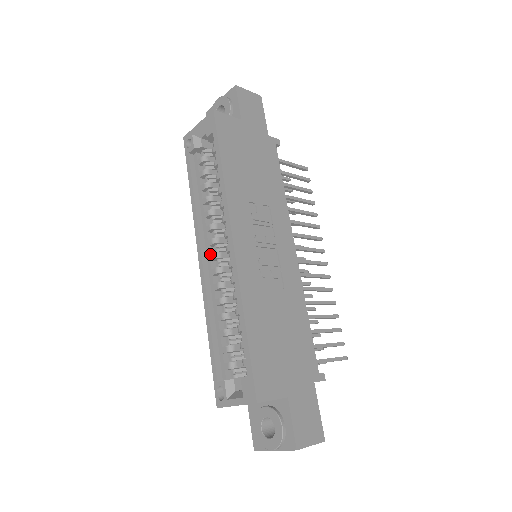
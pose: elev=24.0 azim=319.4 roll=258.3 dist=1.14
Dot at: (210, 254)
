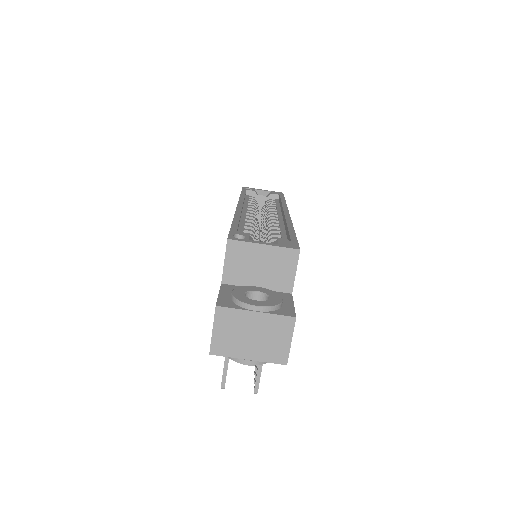
Dot at: (246, 212)
